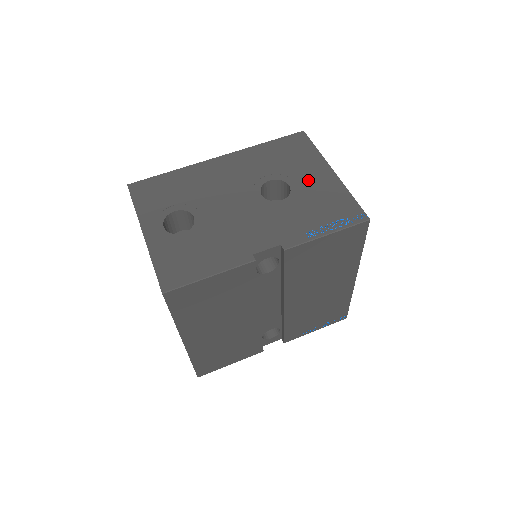
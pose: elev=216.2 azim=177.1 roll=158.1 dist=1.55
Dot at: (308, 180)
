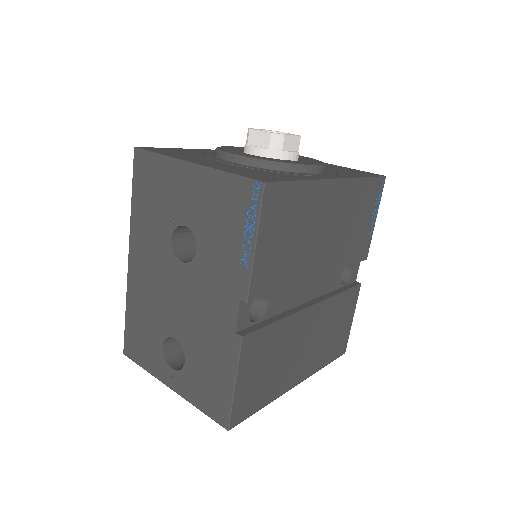
Dot at: (188, 201)
